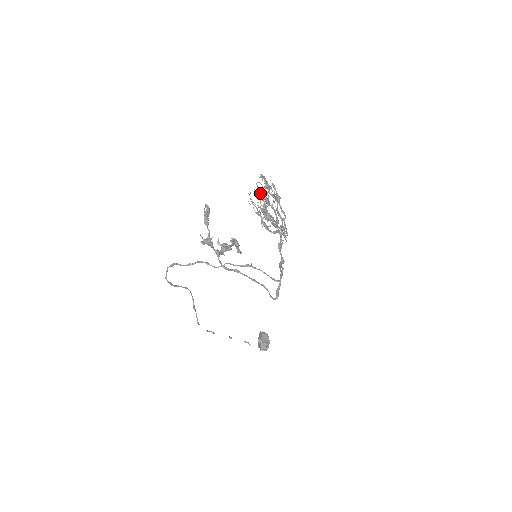
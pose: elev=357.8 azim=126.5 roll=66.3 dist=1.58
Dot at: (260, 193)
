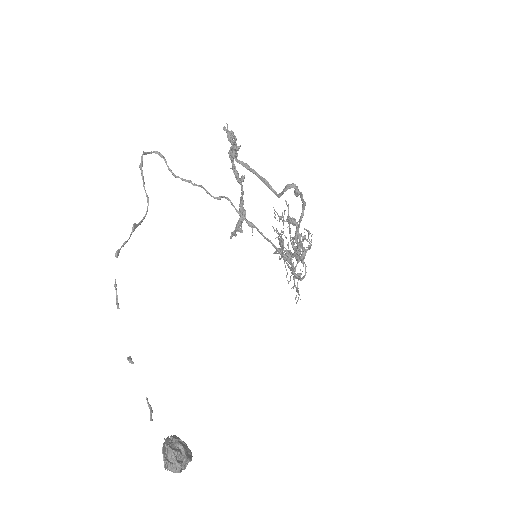
Dot at: occluded
